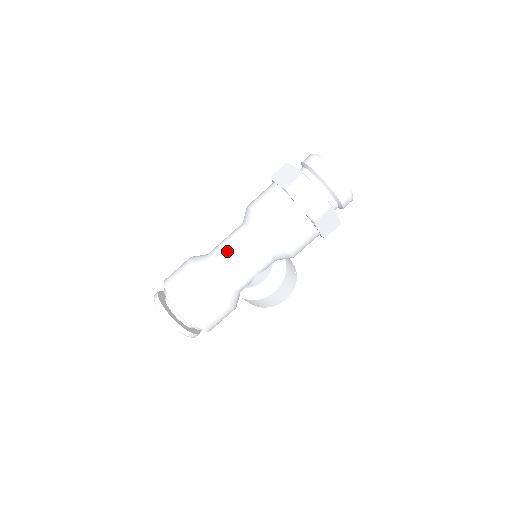
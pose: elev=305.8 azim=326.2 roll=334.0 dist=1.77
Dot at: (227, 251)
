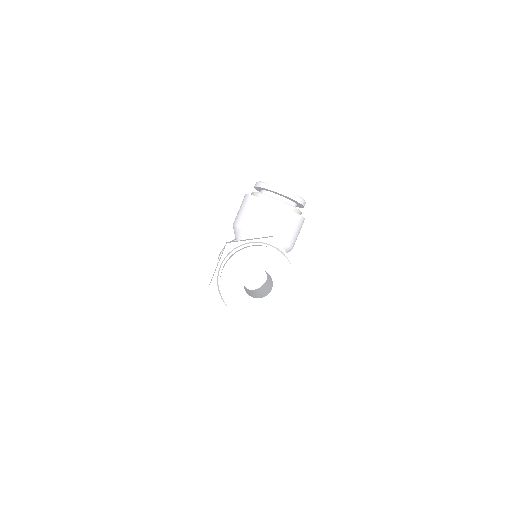
Dot at: occluded
